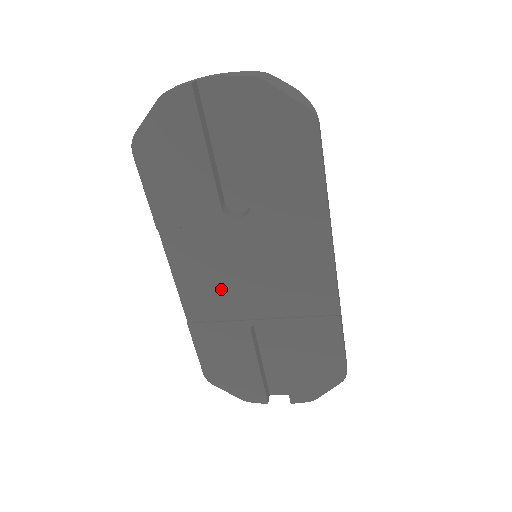
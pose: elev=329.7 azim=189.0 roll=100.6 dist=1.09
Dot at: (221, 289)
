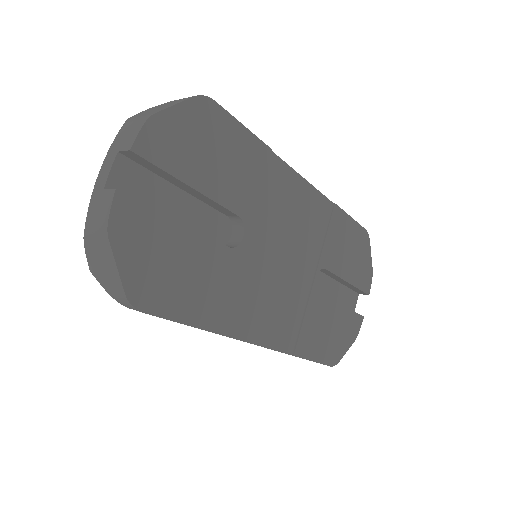
Dot at: (282, 300)
